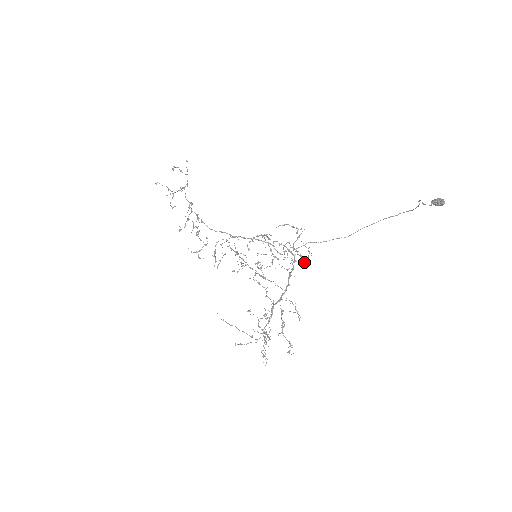
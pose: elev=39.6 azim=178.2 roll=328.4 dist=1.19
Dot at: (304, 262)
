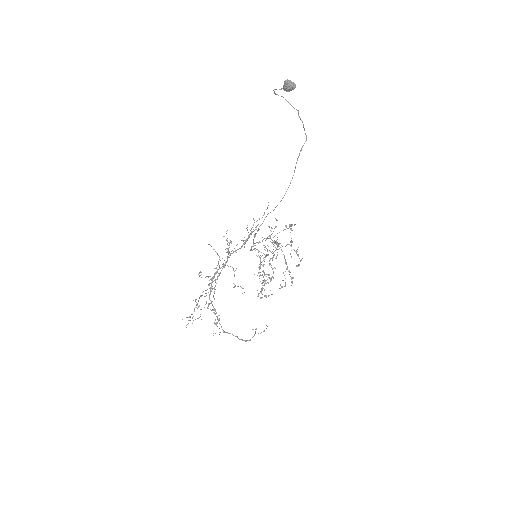
Dot at: (291, 257)
